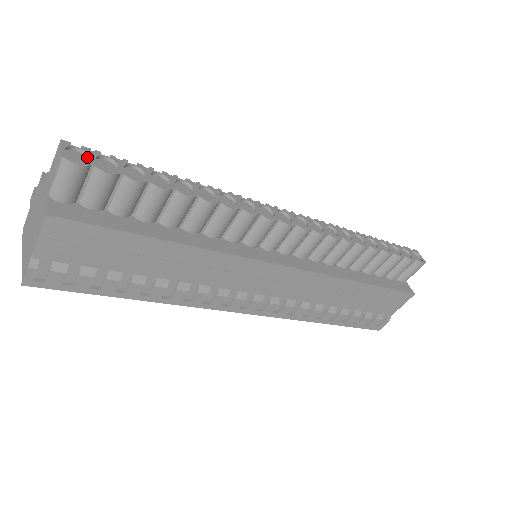
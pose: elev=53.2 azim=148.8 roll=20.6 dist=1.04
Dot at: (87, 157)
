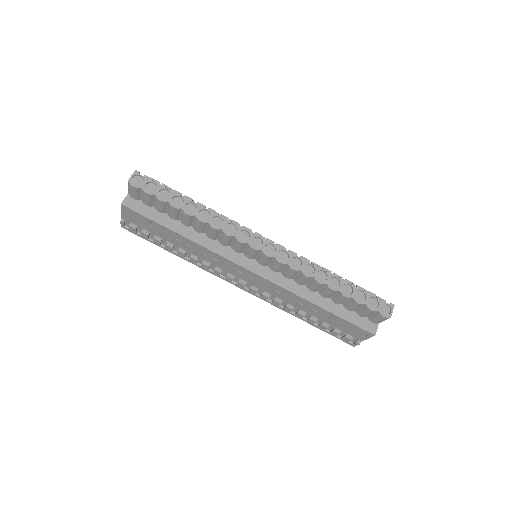
Dot at: (143, 181)
